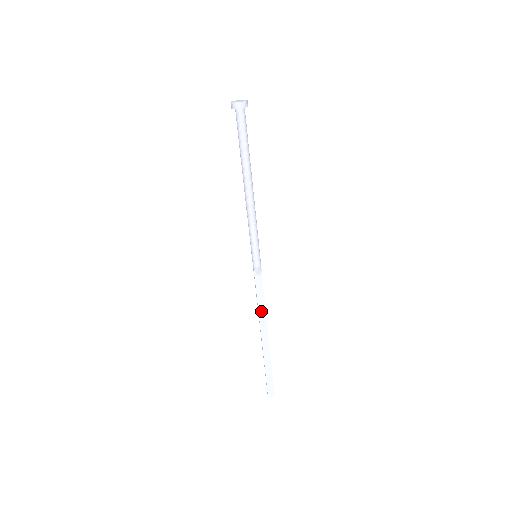
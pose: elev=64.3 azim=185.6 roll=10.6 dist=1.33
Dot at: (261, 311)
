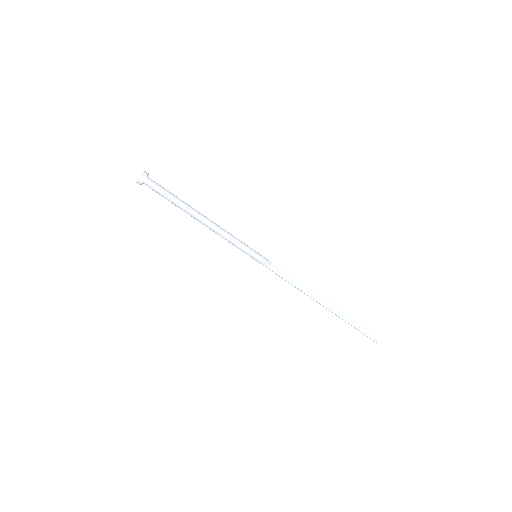
Dot at: (301, 288)
